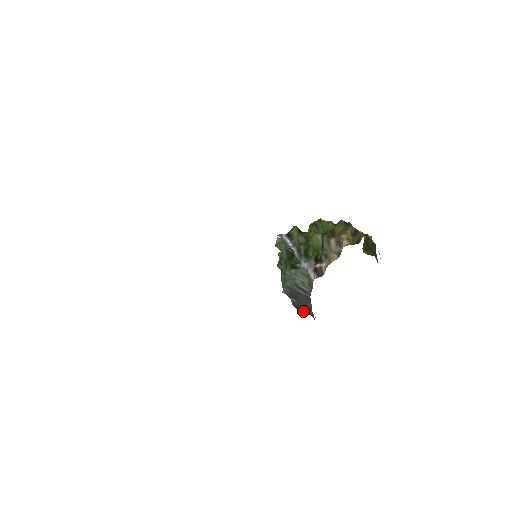
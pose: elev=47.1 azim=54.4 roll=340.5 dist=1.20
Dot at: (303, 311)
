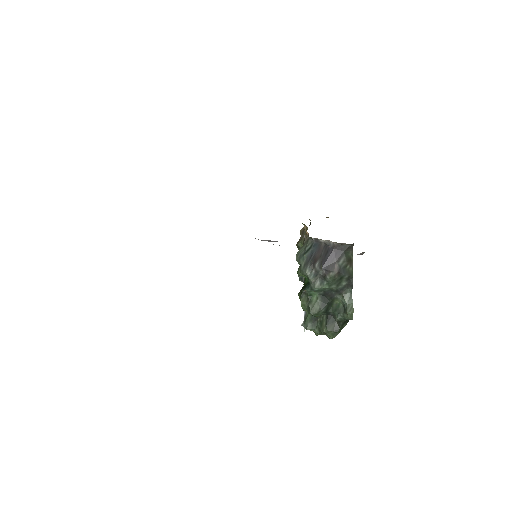
Dot at: (330, 260)
